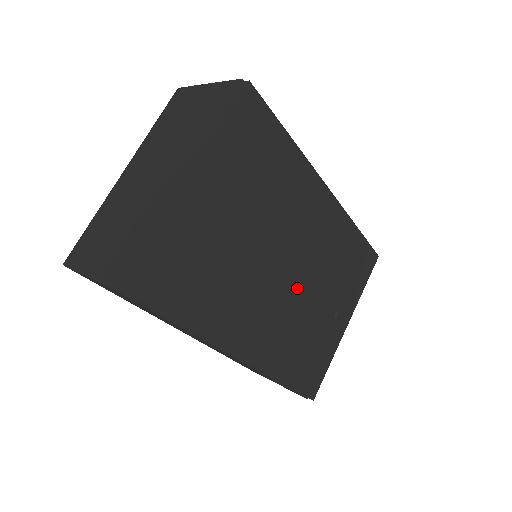
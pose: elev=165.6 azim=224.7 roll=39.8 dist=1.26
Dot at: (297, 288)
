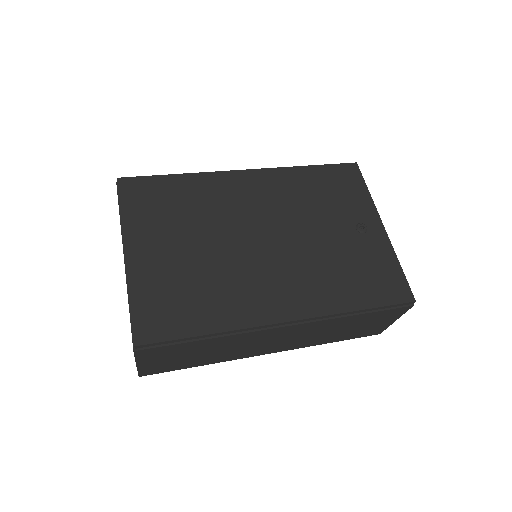
Dot at: (290, 242)
